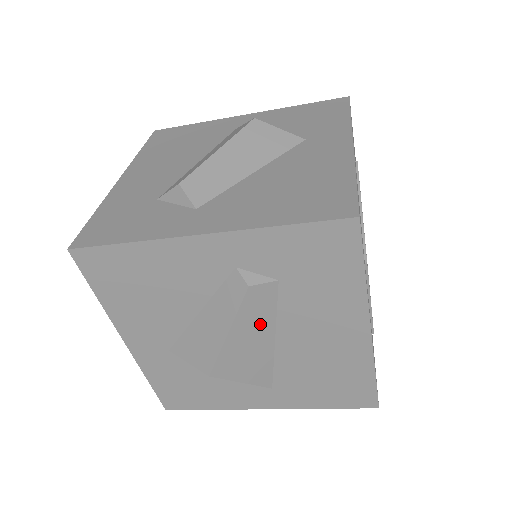
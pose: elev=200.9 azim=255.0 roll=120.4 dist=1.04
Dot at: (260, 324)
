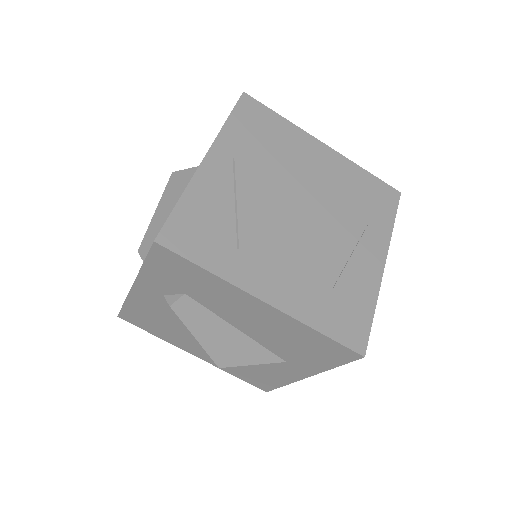
Dot at: (211, 324)
